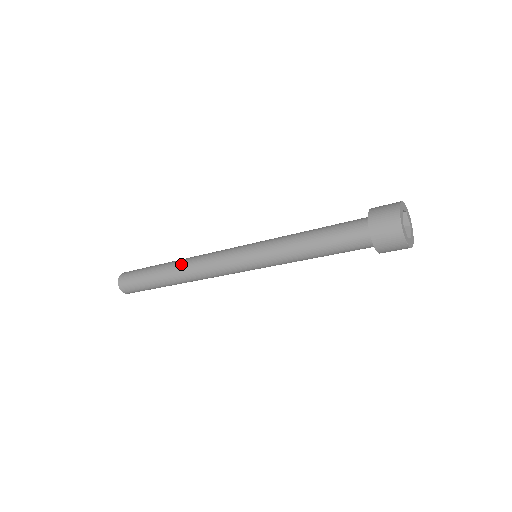
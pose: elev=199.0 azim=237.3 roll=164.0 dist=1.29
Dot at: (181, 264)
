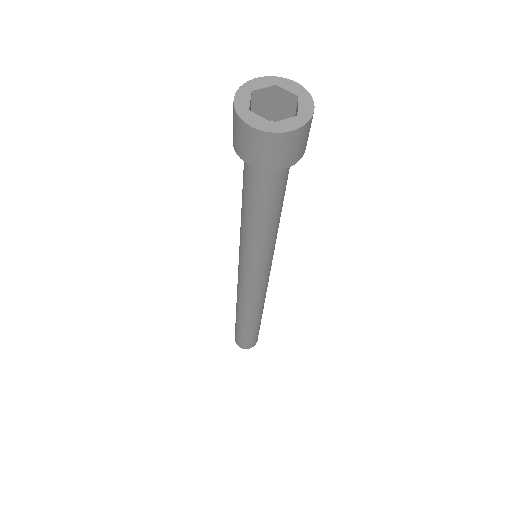
Dot at: occluded
